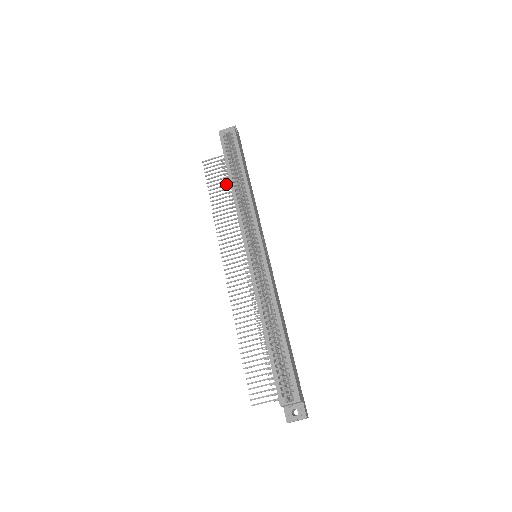
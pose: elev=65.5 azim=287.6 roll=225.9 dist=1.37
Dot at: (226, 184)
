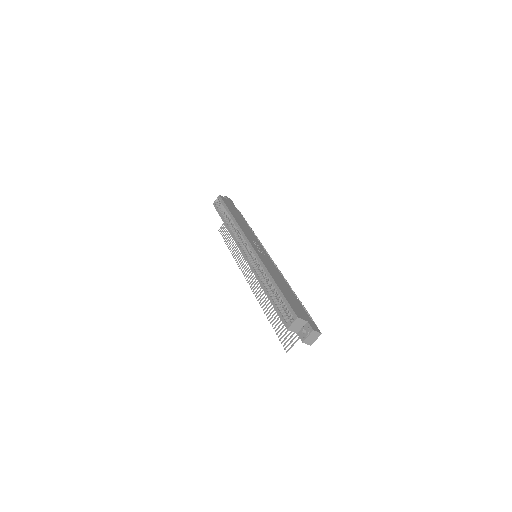
Dot at: occluded
